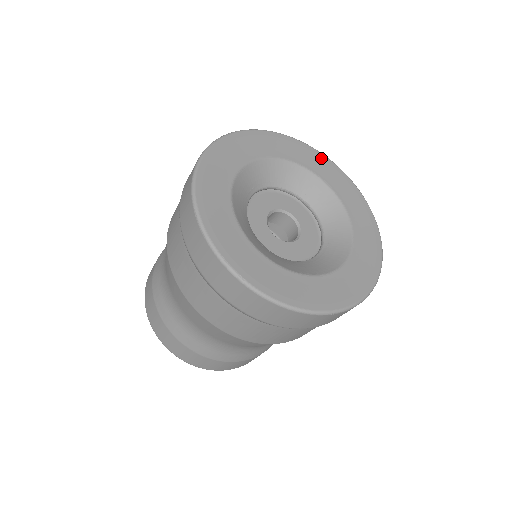
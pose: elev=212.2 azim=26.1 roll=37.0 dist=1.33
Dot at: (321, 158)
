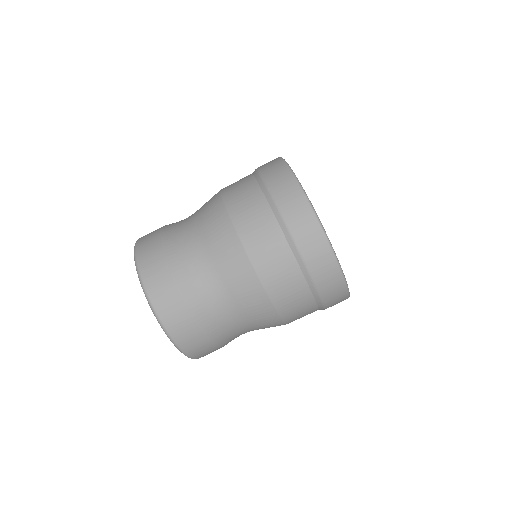
Dot at: occluded
